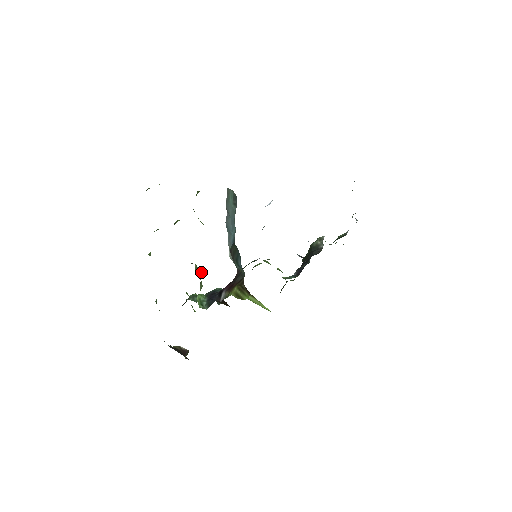
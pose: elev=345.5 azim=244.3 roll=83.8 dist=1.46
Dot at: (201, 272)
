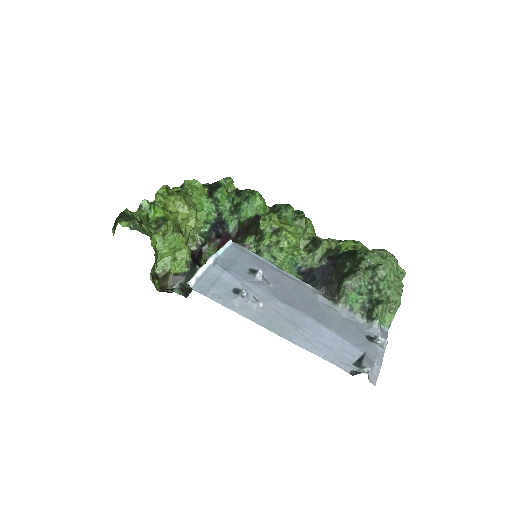
Dot at: occluded
